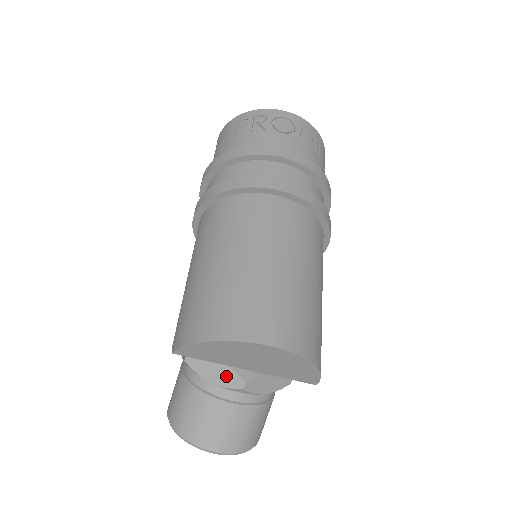
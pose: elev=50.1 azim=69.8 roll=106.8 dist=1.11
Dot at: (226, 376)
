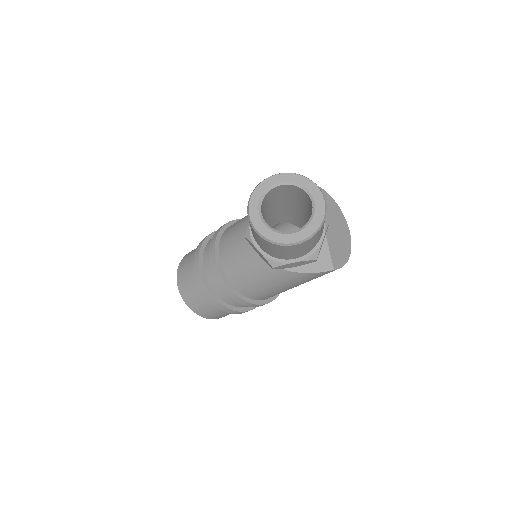
Dot at: occluded
